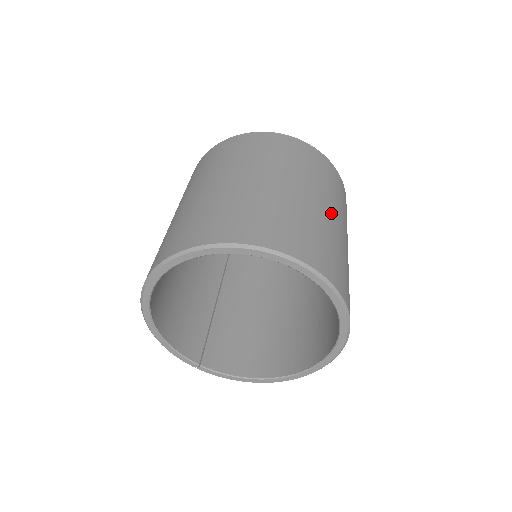
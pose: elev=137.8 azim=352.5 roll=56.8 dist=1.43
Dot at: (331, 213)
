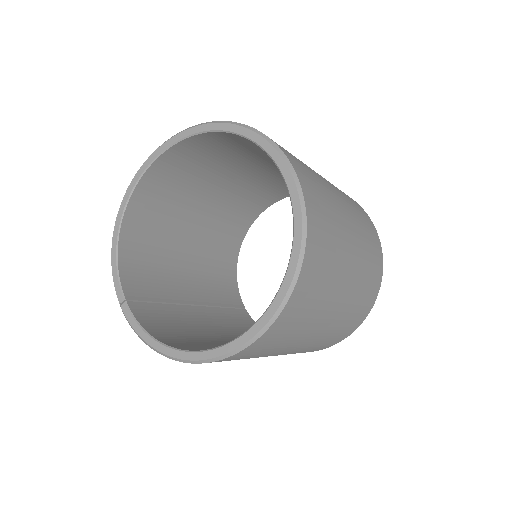
Dot at: (347, 216)
